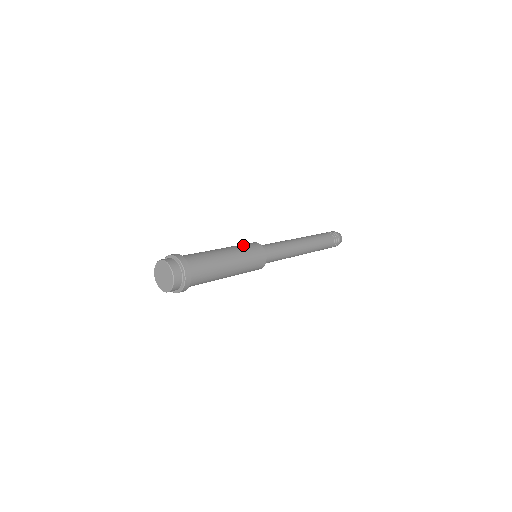
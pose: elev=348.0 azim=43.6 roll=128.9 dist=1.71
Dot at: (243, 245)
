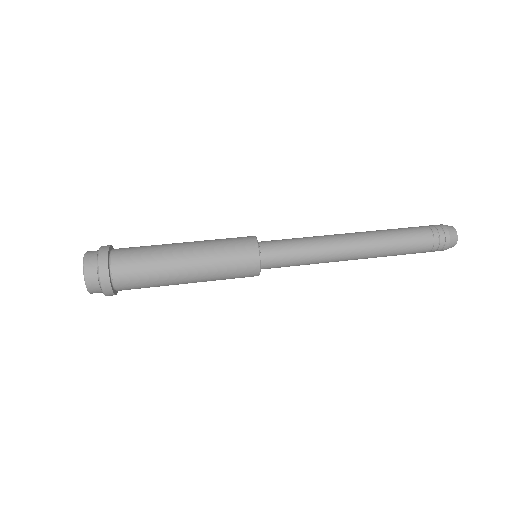
Dot at: occluded
